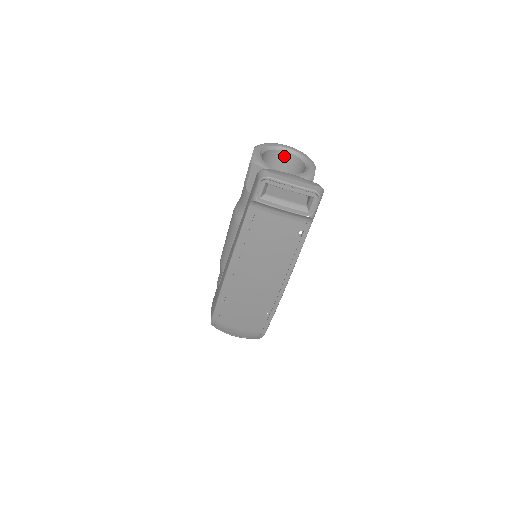
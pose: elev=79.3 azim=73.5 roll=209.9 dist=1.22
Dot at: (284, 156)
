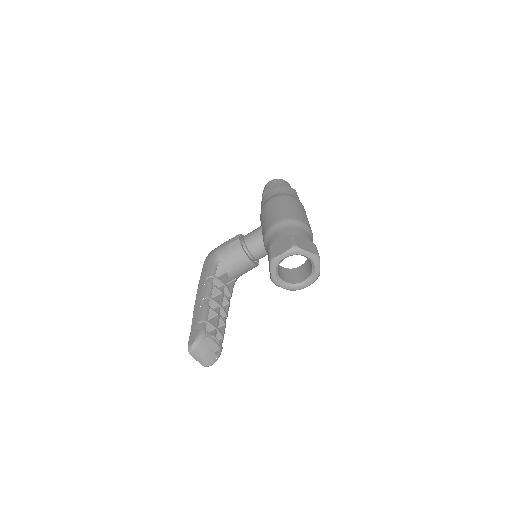
Dot at: occluded
